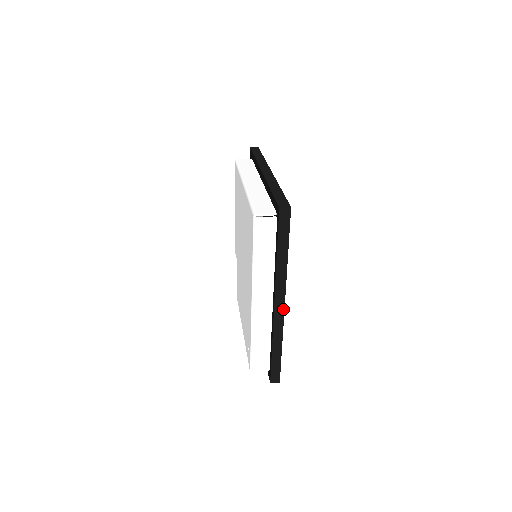
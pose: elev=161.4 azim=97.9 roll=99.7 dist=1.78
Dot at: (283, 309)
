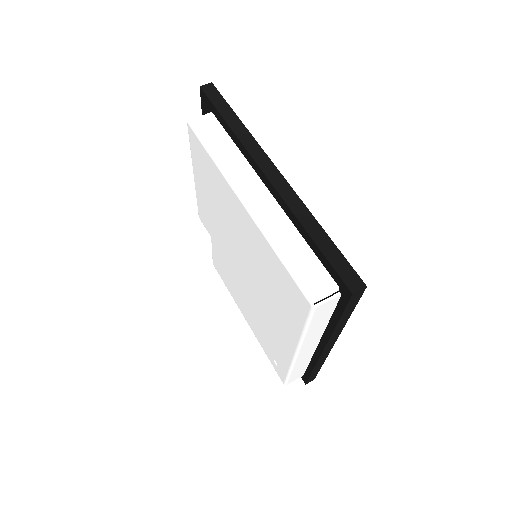
Dot at: (331, 347)
